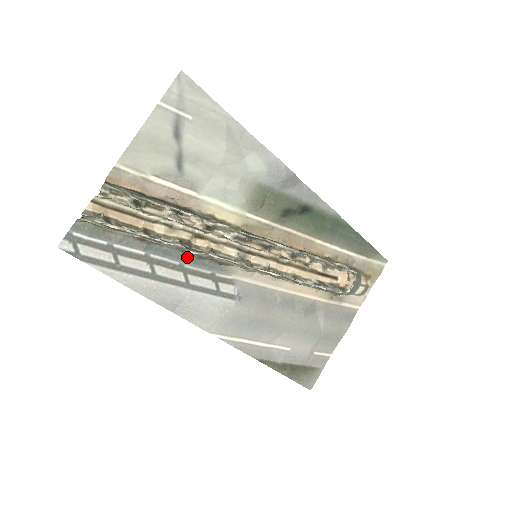
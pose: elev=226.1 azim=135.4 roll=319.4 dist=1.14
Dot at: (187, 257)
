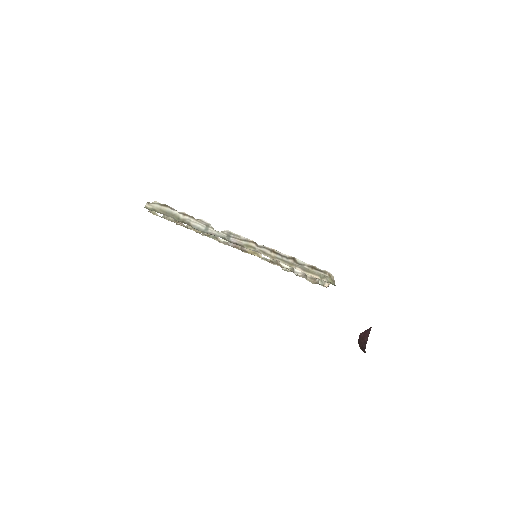
Dot at: occluded
